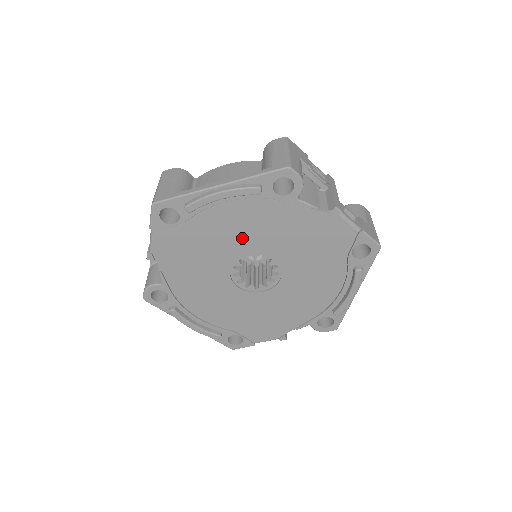
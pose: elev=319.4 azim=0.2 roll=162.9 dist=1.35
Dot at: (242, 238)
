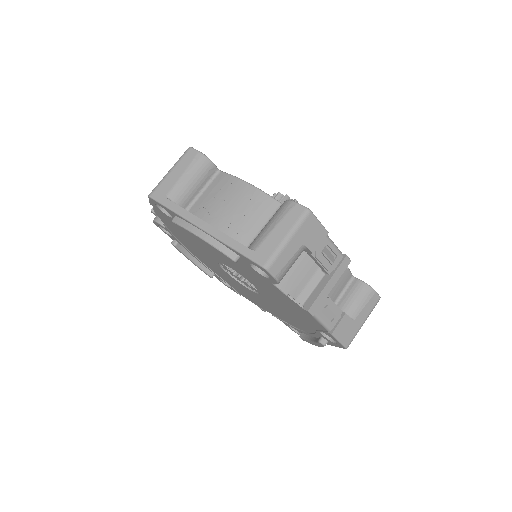
Dot at: (226, 260)
